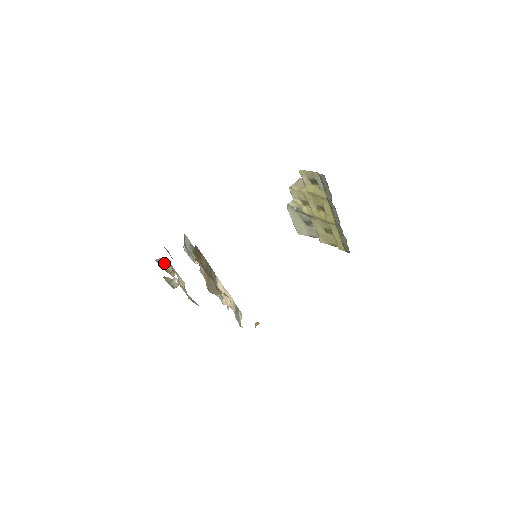
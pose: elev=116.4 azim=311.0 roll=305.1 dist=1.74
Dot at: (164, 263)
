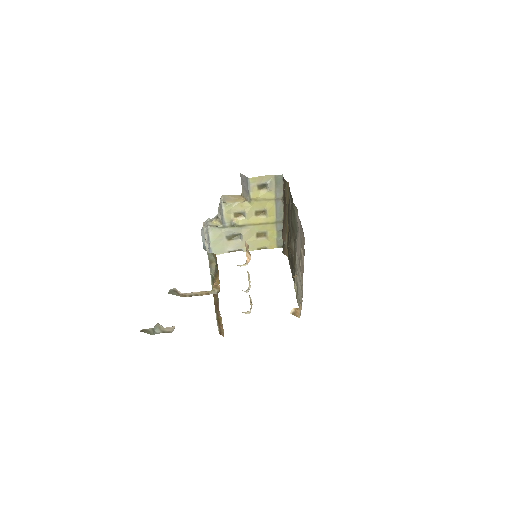
Dot at: (179, 293)
